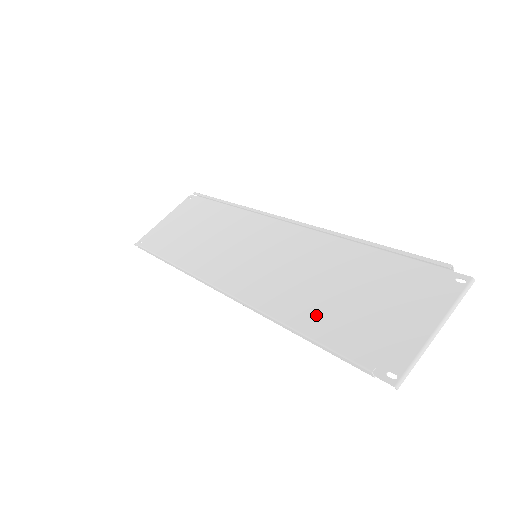
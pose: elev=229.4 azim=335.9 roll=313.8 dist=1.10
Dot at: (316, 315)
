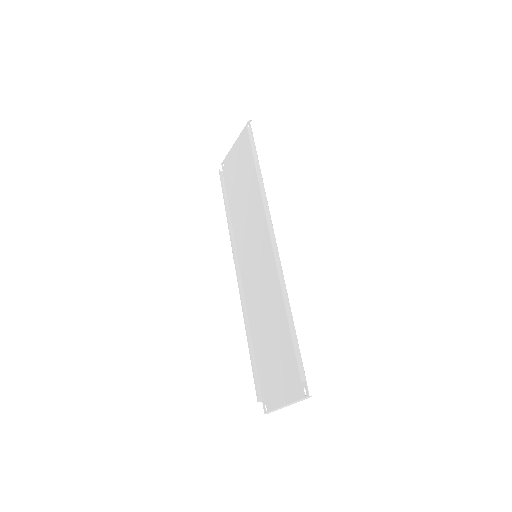
Dot at: (260, 341)
